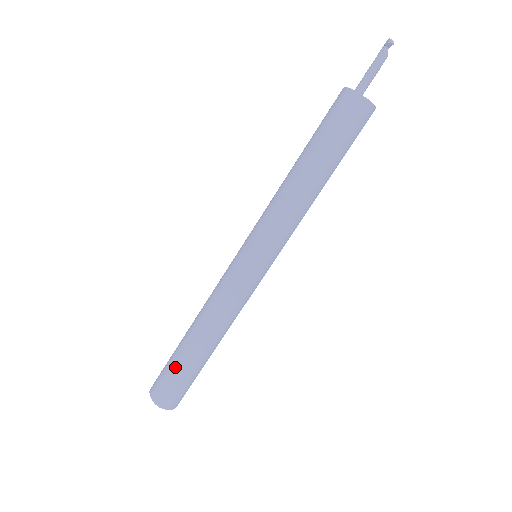
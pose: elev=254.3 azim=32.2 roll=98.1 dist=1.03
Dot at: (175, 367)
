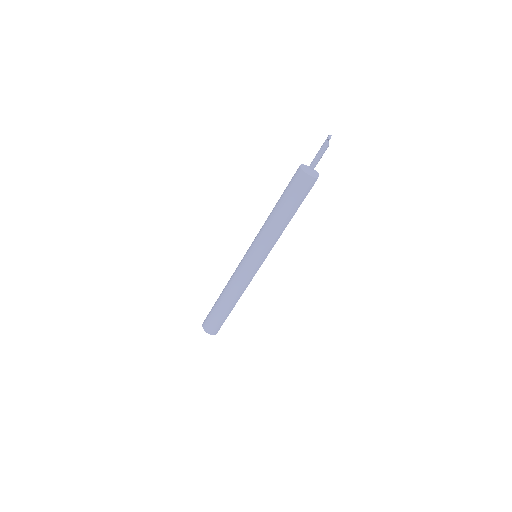
Dot at: (213, 312)
